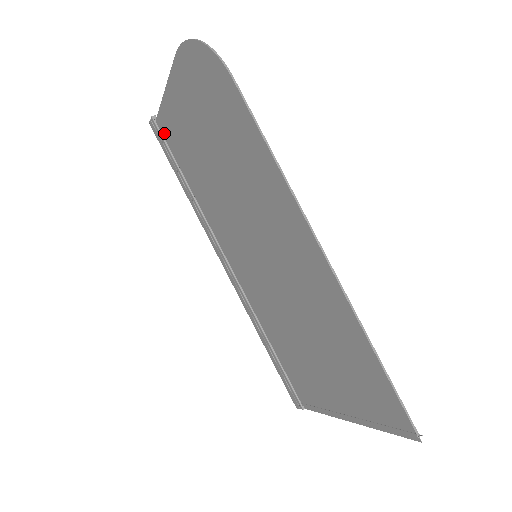
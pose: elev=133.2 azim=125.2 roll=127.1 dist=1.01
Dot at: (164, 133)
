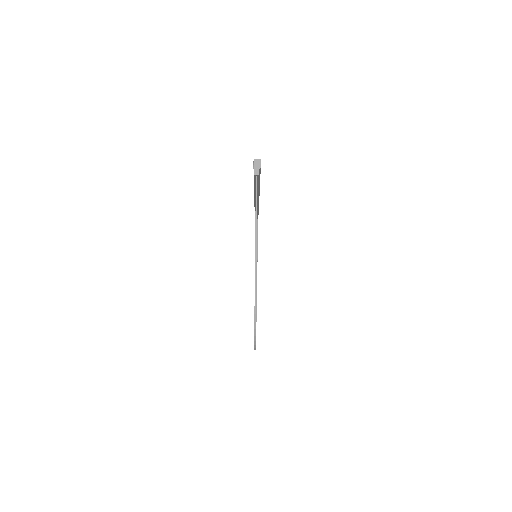
Dot at: occluded
